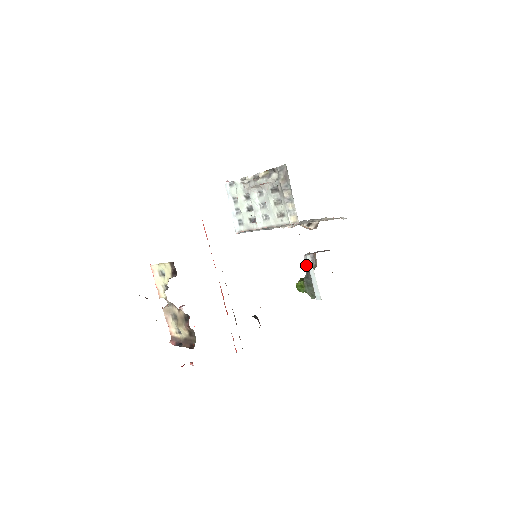
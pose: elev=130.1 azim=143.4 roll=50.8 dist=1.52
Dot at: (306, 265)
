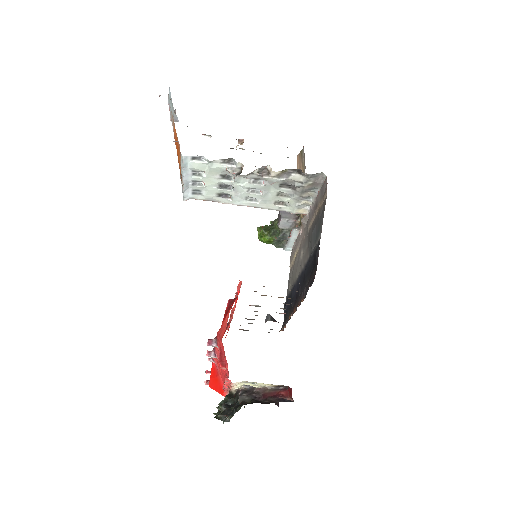
Dot at: (281, 227)
